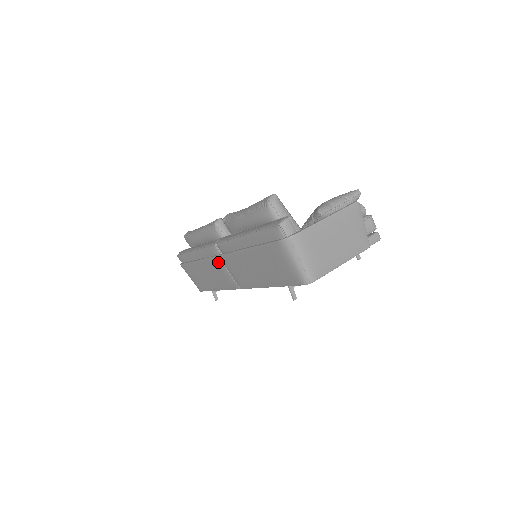
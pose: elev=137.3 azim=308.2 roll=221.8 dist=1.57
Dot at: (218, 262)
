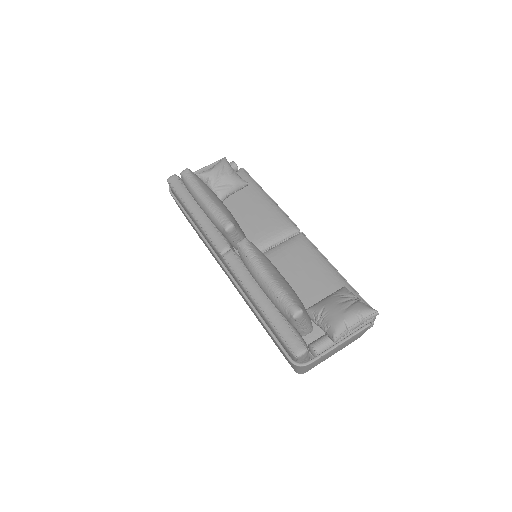
Dot at: (218, 262)
